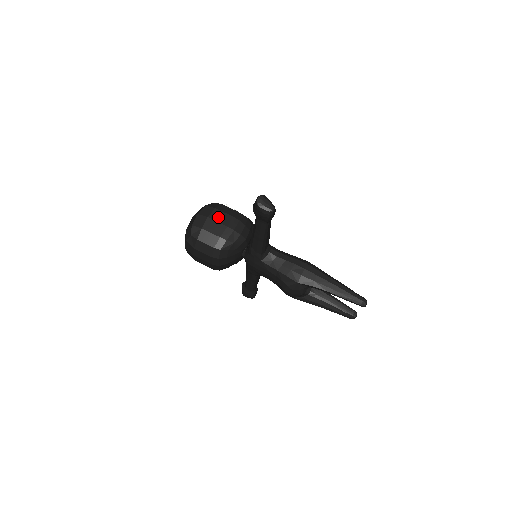
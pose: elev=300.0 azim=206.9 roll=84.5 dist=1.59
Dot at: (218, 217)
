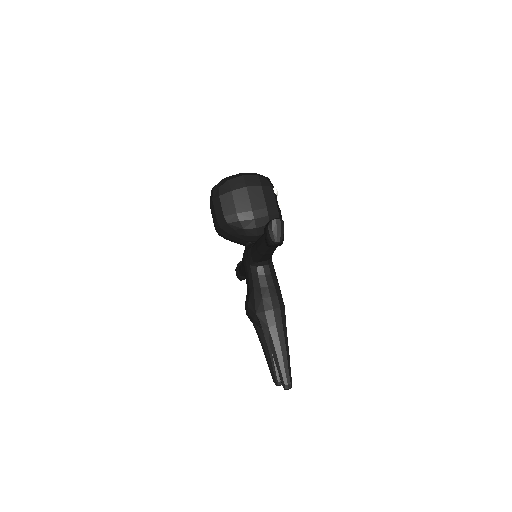
Dot at: (254, 195)
